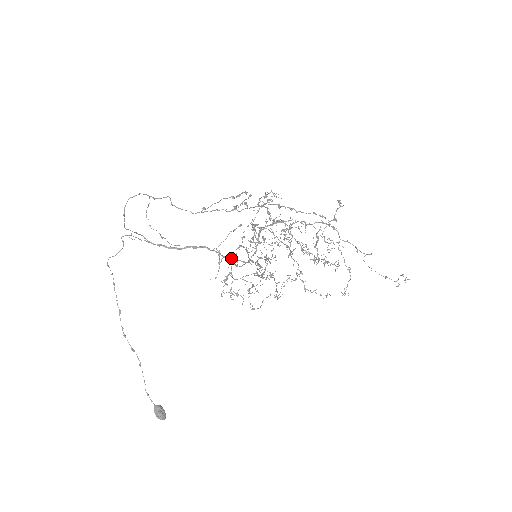
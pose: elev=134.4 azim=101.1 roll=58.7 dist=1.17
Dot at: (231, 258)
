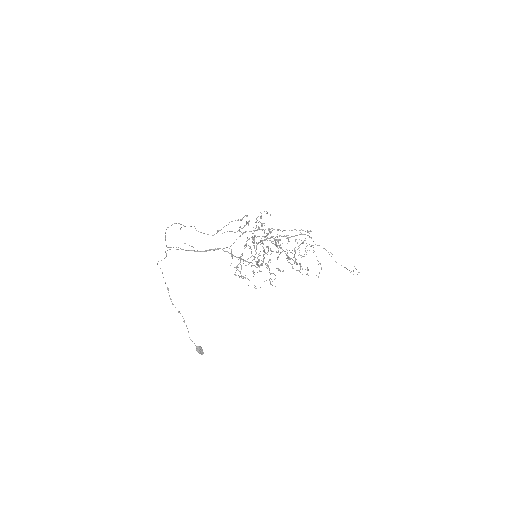
Dot at: (239, 258)
